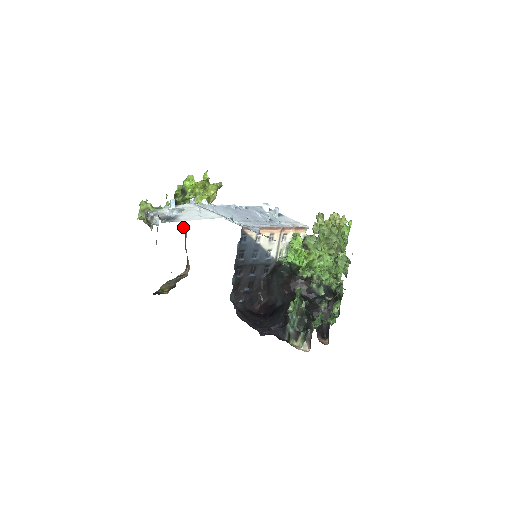
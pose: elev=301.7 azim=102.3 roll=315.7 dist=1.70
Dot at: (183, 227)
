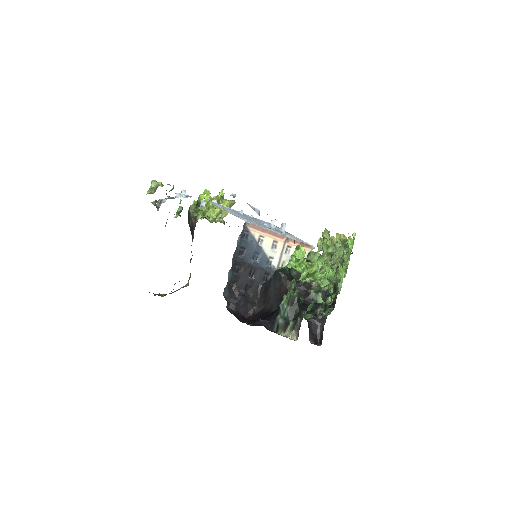
Dot at: (192, 236)
